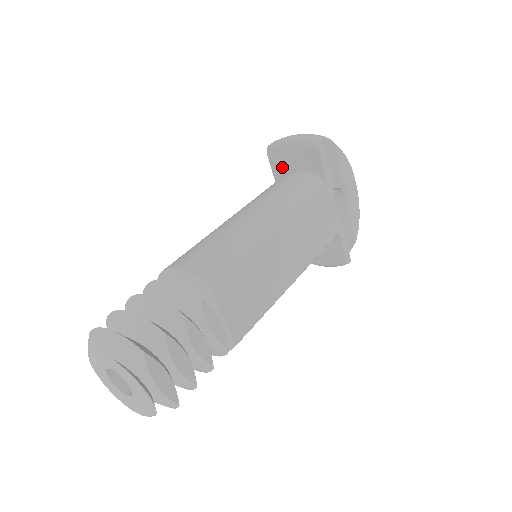
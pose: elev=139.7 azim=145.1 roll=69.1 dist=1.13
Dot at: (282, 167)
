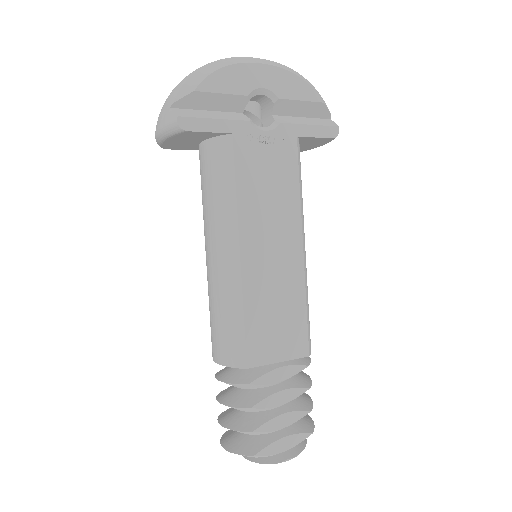
Dot at: (188, 146)
